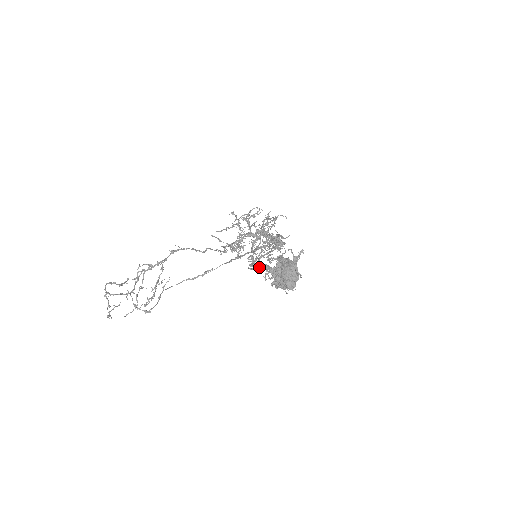
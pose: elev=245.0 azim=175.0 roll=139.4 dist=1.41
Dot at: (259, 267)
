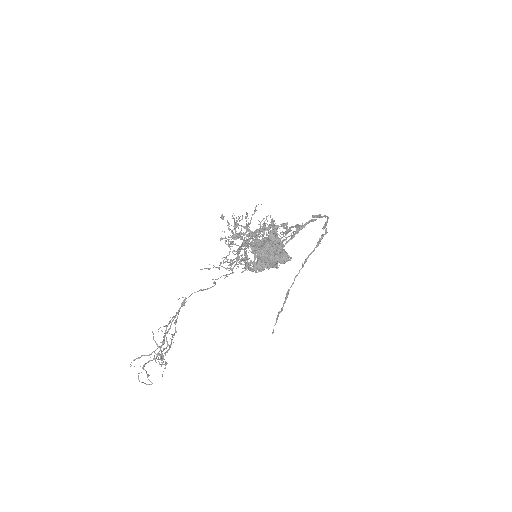
Dot at: occluded
